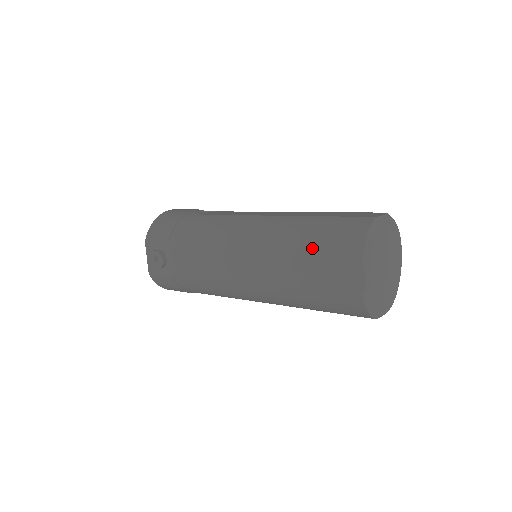
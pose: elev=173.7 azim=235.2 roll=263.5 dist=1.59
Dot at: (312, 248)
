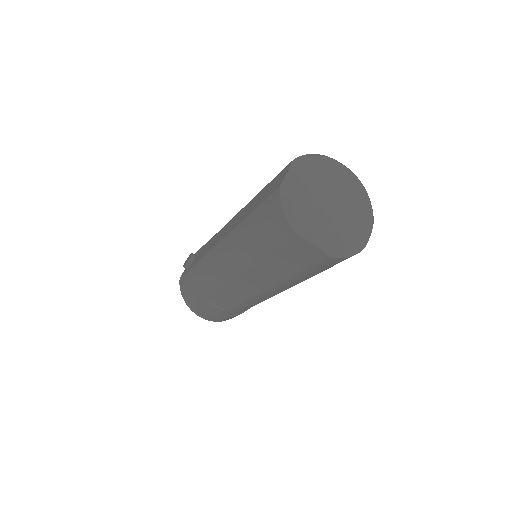
Dot at: occluded
